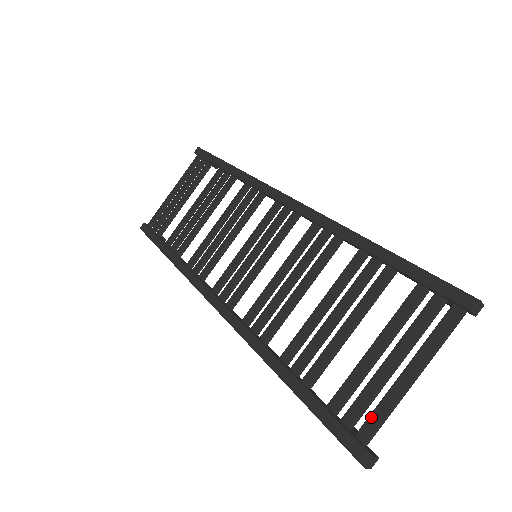
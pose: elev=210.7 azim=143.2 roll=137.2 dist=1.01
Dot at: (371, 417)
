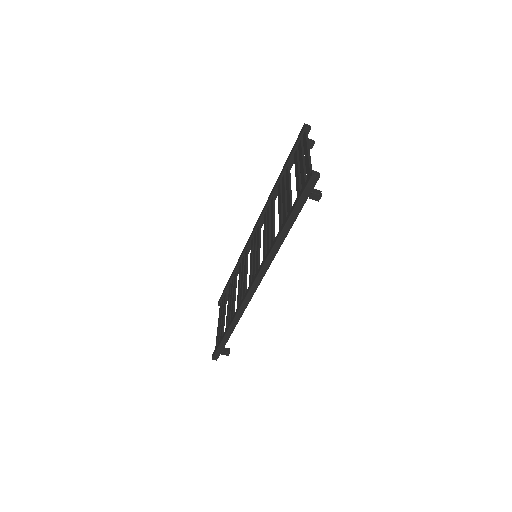
Dot at: (307, 174)
